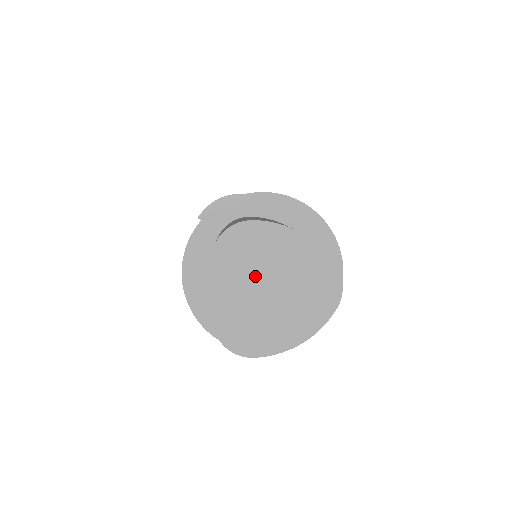
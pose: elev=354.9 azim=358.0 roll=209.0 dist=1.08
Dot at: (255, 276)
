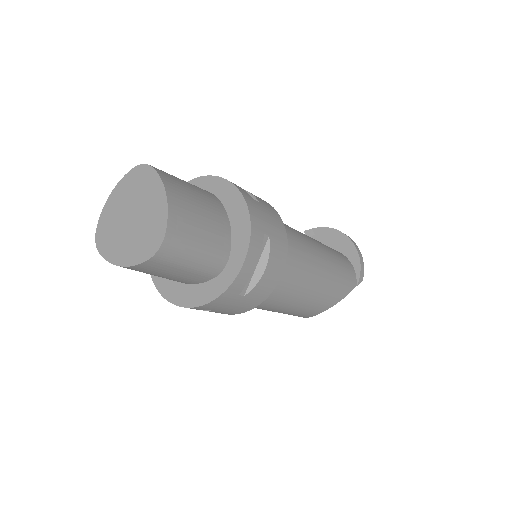
Dot at: (132, 204)
